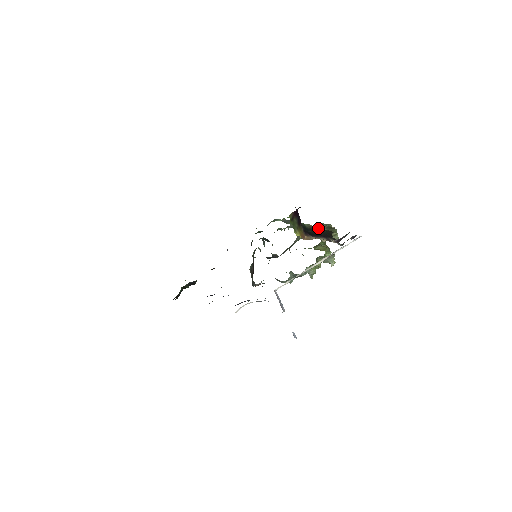
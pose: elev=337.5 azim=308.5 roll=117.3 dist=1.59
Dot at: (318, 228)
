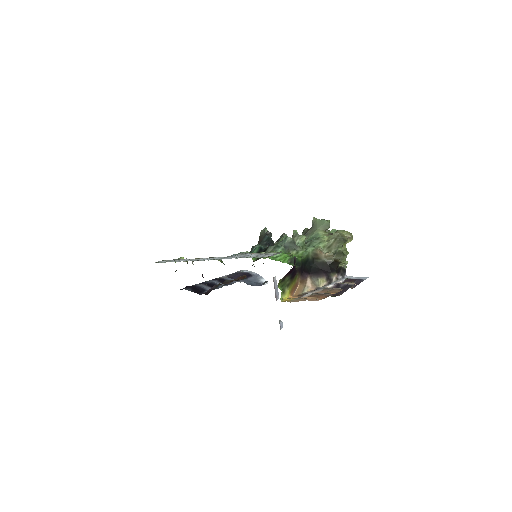
Dot at: (324, 258)
